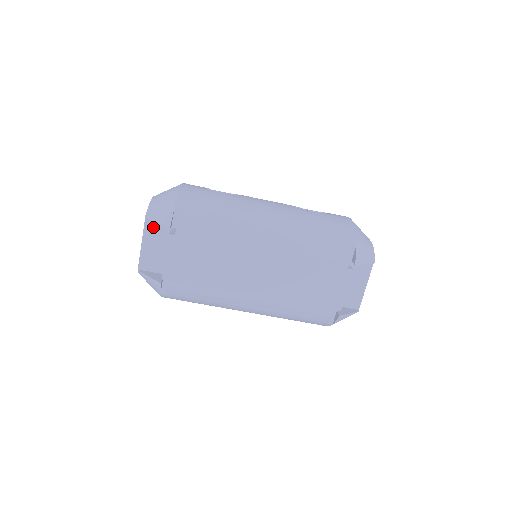
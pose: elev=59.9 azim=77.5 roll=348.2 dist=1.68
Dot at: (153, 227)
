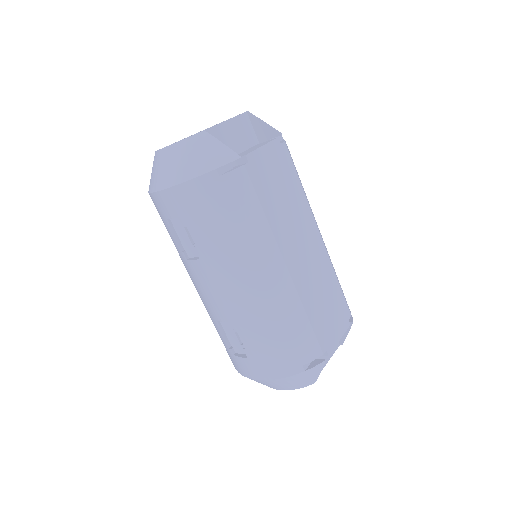
Dot at: (245, 124)
